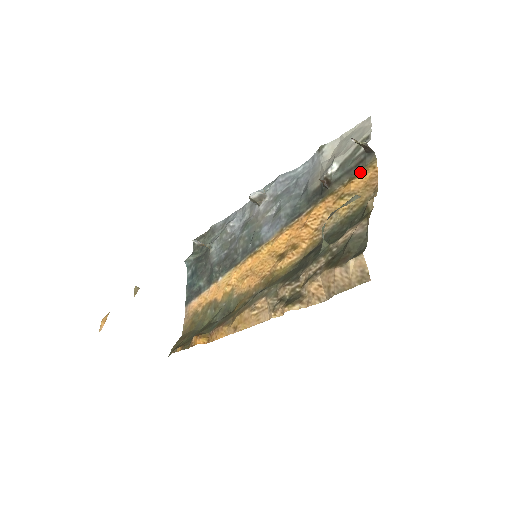
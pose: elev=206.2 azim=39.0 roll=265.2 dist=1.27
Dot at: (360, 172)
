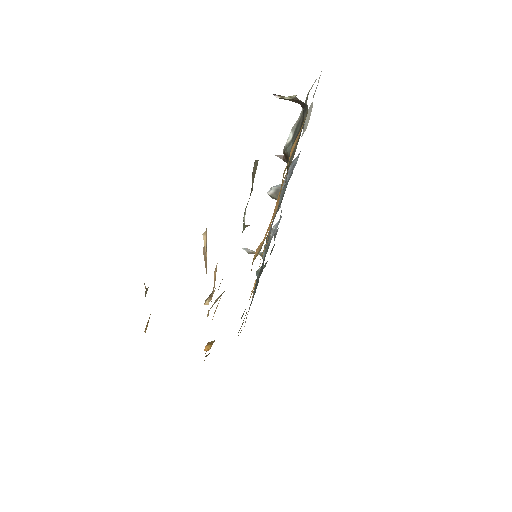
Dot at: occluded
